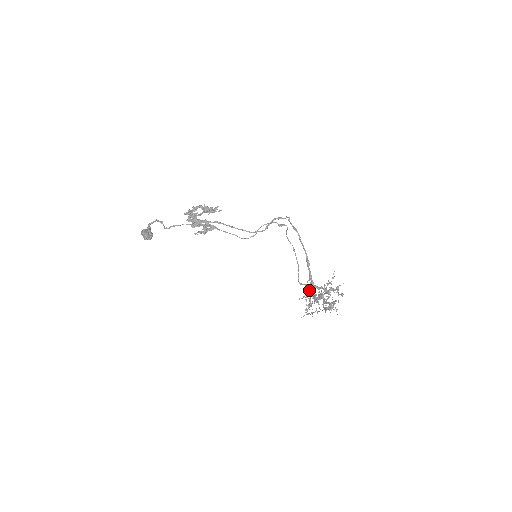
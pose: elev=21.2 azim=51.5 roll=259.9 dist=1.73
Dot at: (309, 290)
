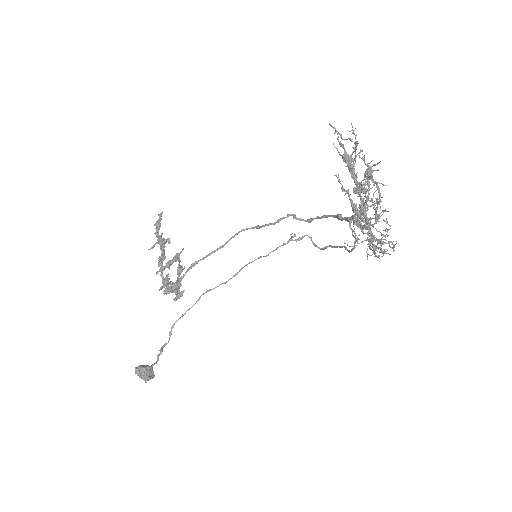
Dot at: occluded
